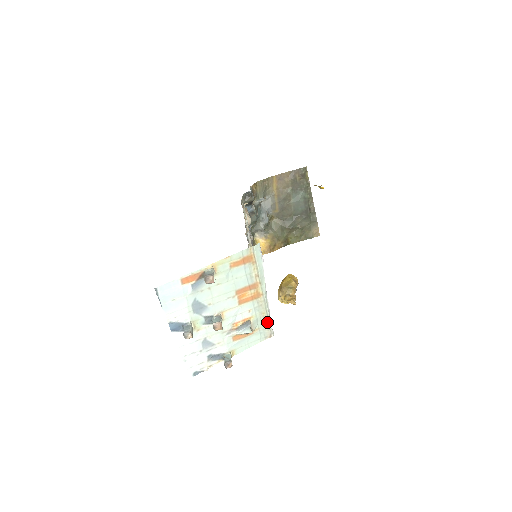
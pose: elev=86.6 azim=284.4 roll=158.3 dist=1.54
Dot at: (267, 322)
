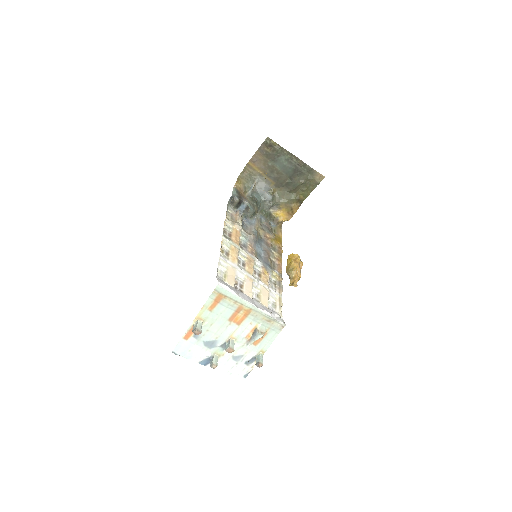
Dot at: (272, 321)
